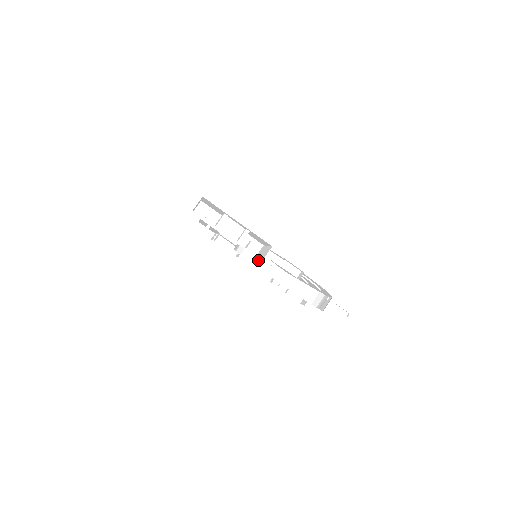
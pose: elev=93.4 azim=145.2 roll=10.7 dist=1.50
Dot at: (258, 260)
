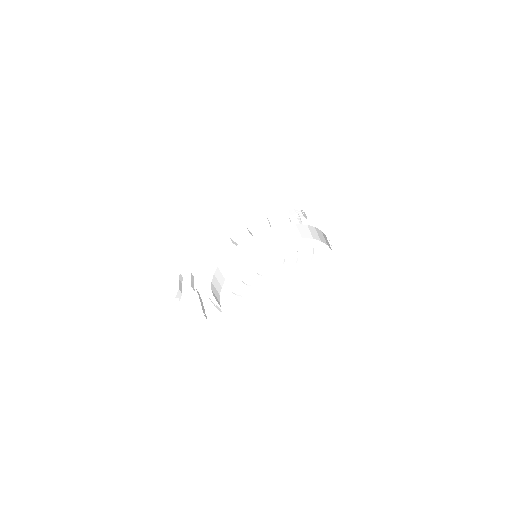
Dot at: (284, 233)
